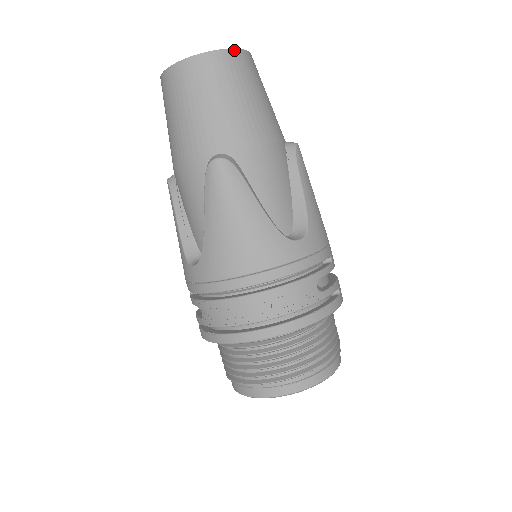
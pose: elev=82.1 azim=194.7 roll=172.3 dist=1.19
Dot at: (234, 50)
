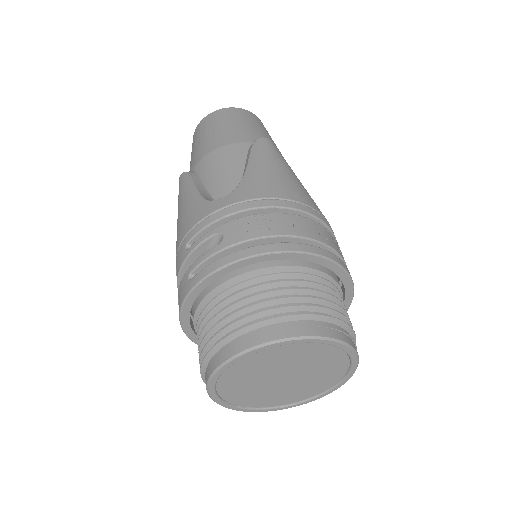
Dot at: occluded
